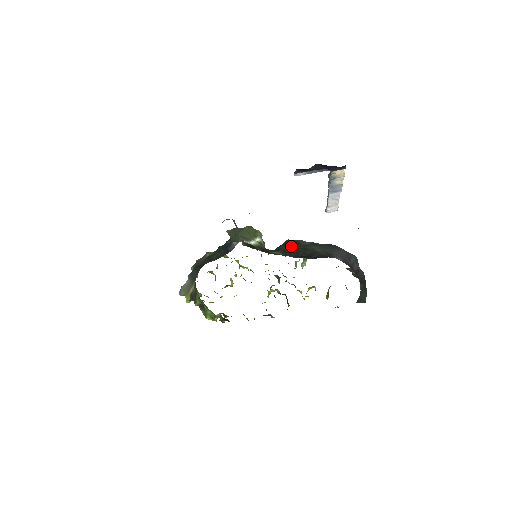
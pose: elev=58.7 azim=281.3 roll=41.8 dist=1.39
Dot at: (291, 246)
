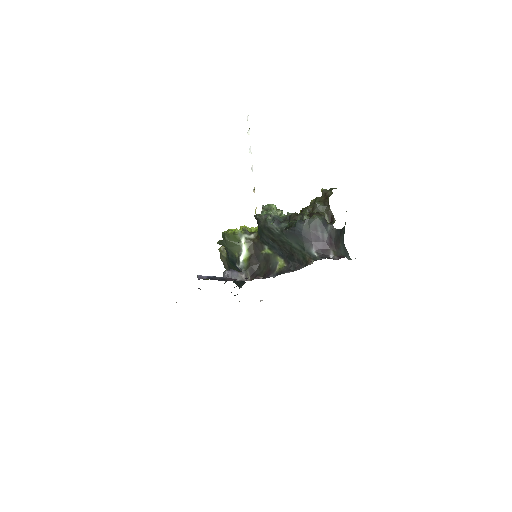
Dot at: (269, 237)
